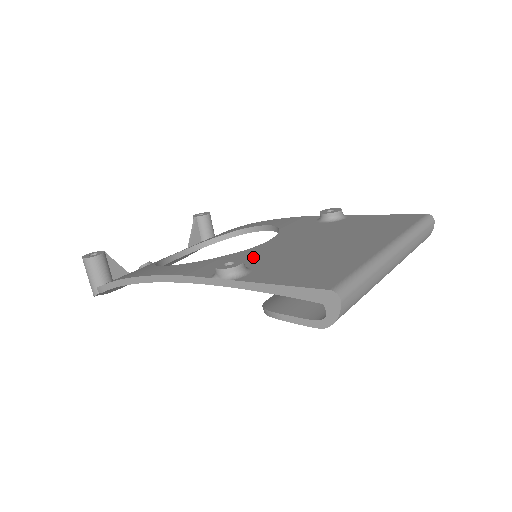
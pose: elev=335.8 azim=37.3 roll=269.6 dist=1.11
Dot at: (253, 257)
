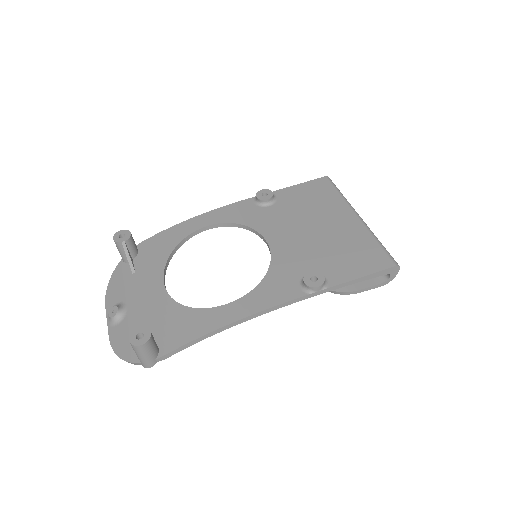
Dot at: (295, 263)
